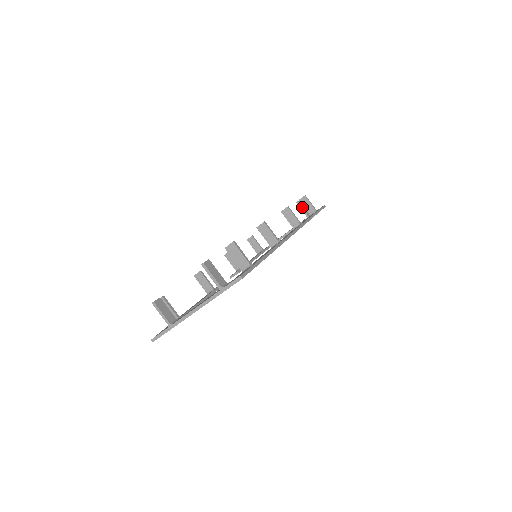
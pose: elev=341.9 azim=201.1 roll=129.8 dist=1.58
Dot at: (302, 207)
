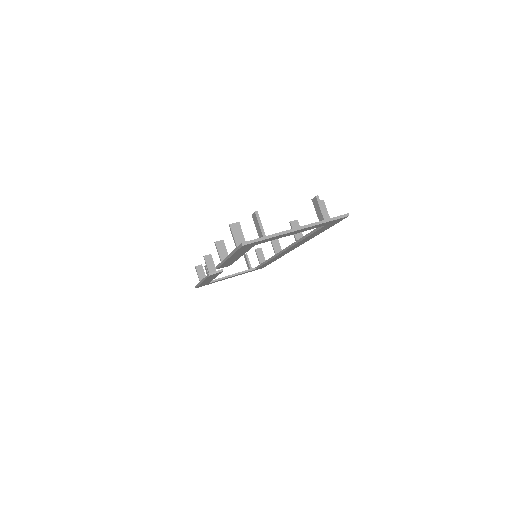
Dot at: occluded
